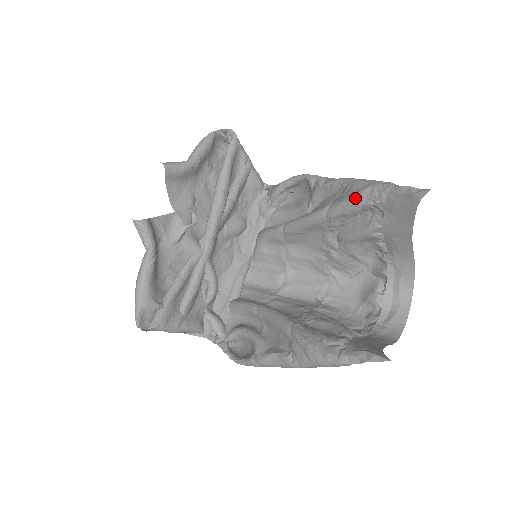
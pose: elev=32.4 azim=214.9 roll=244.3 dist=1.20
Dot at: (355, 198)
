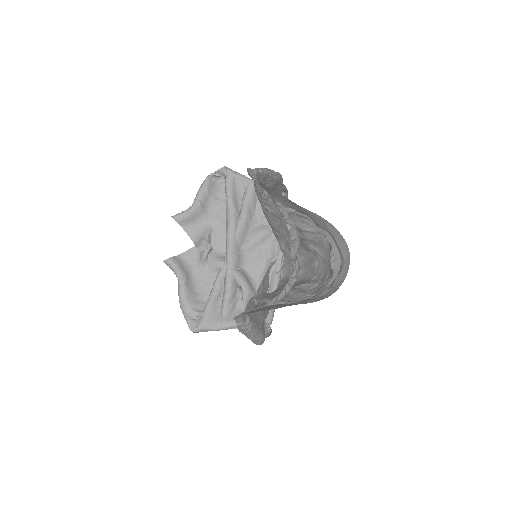
Dot at: (255, 189)
